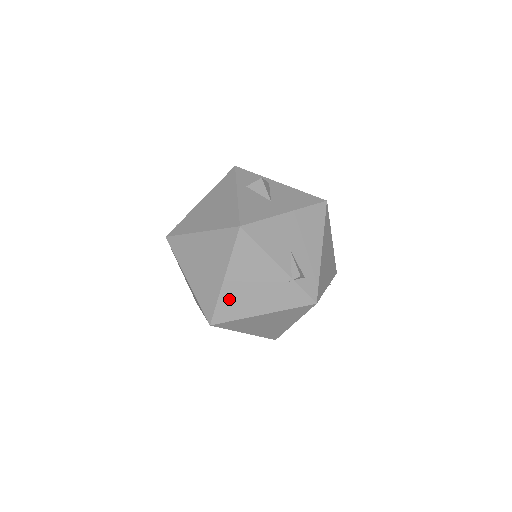
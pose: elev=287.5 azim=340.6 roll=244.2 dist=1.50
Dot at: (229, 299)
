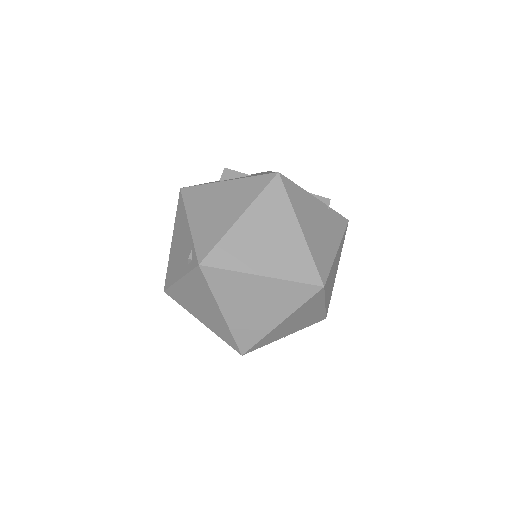
Dot at: (316, 249)
